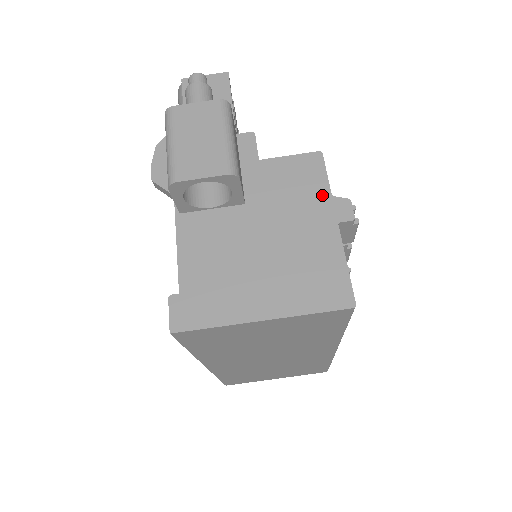
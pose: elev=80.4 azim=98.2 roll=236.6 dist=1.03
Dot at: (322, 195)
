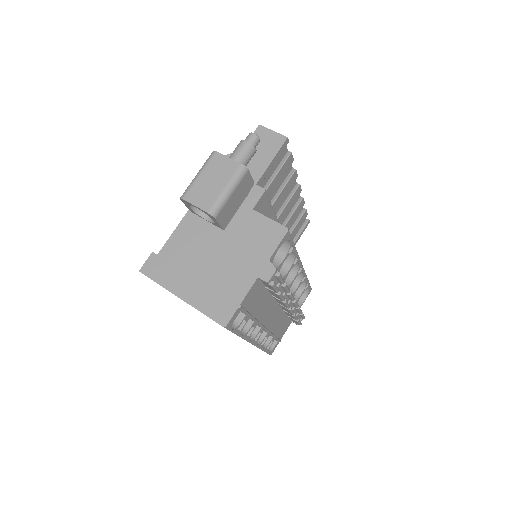
Dot at: (265, 255)
